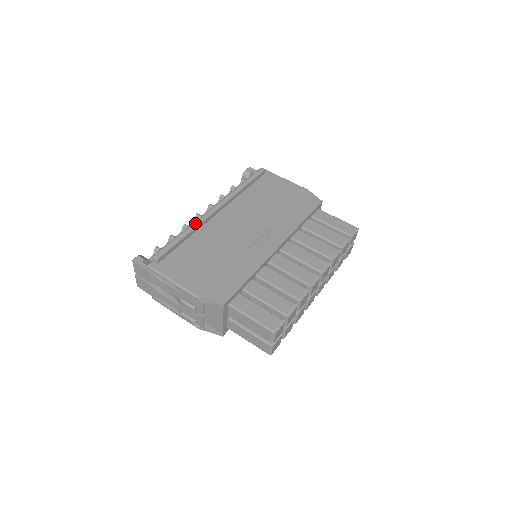
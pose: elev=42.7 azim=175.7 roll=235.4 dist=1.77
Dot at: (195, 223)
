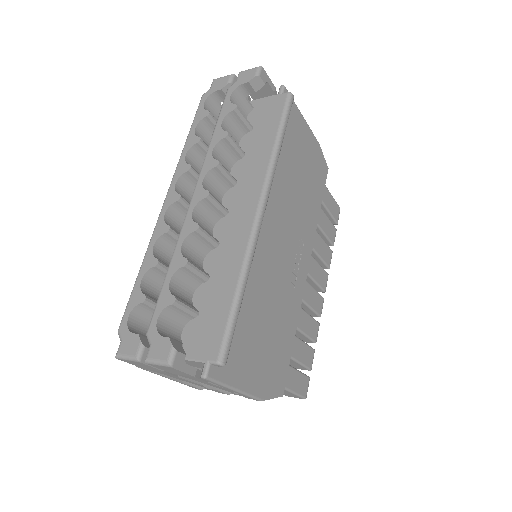
Dot at: (251, 261)
